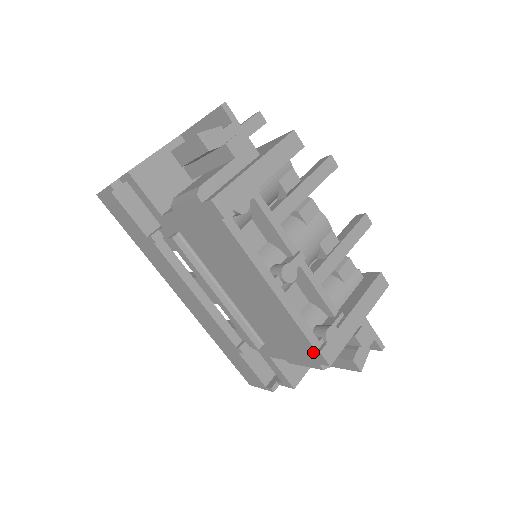
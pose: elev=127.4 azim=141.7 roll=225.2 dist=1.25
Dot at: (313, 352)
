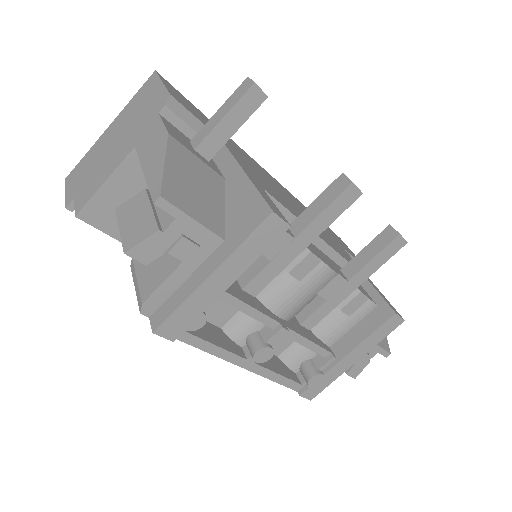
Dot at: occluded
